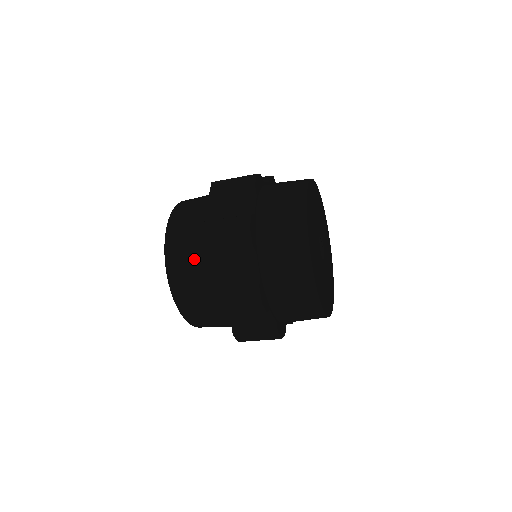
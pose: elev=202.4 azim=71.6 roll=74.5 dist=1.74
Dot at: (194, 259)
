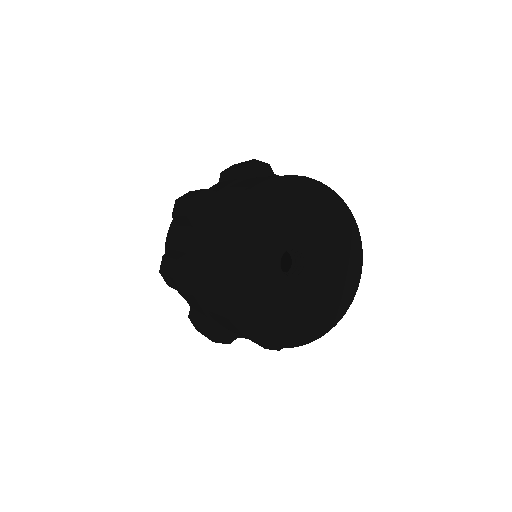
Dot at: occluded
